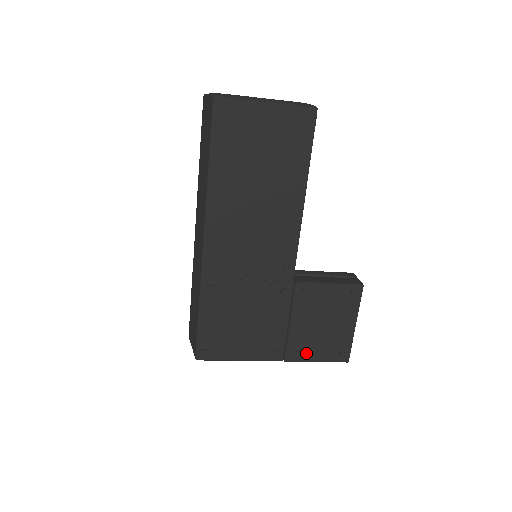
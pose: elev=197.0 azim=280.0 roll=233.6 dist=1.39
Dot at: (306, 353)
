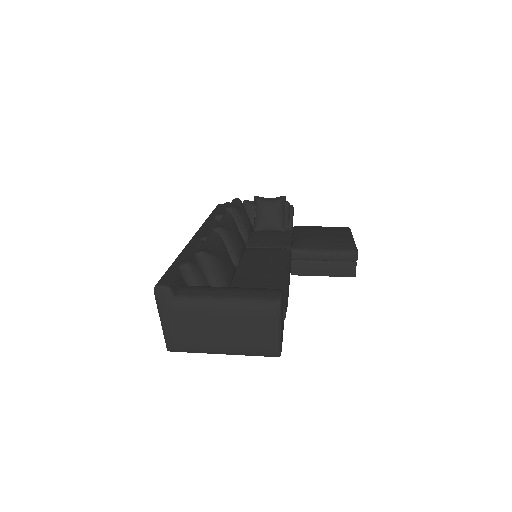
Dot at: occluded
